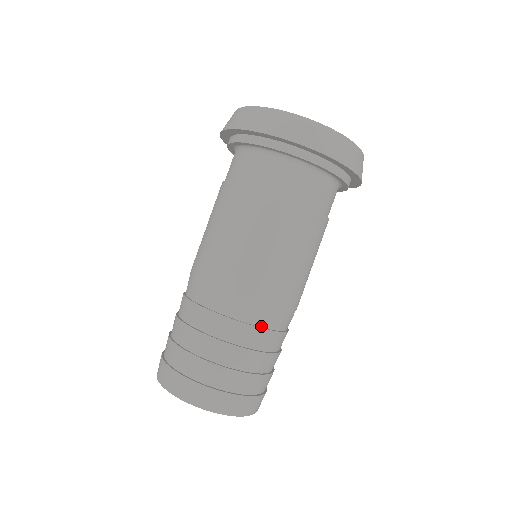
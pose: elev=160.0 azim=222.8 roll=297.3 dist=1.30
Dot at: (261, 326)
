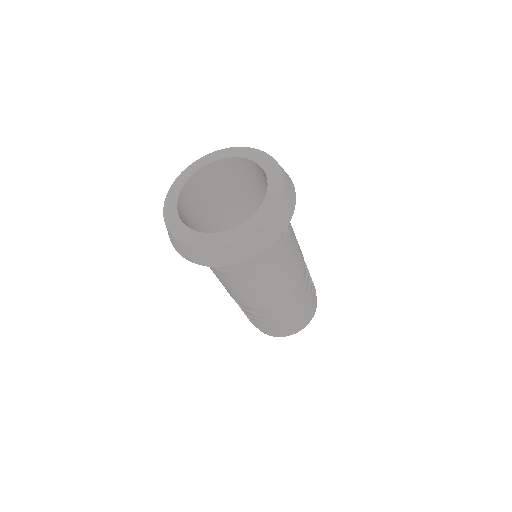
Dot at: (291, 302)
